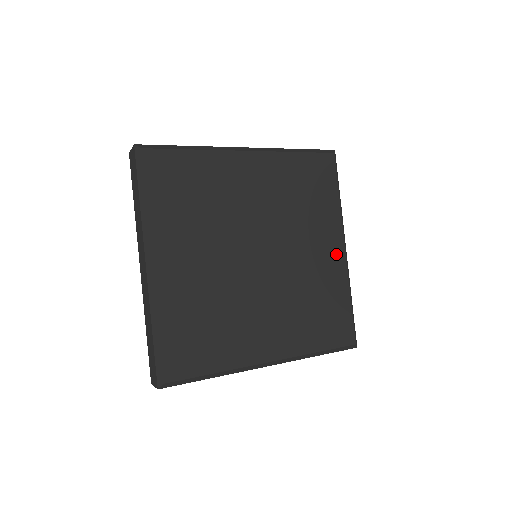
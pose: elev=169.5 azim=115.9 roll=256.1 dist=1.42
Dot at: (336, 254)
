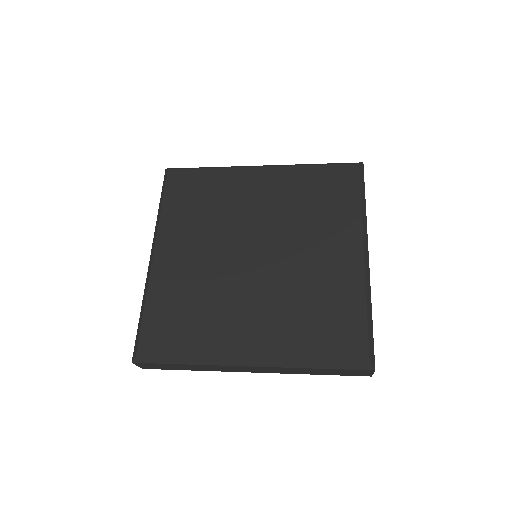
Dot at: (351, 258)
